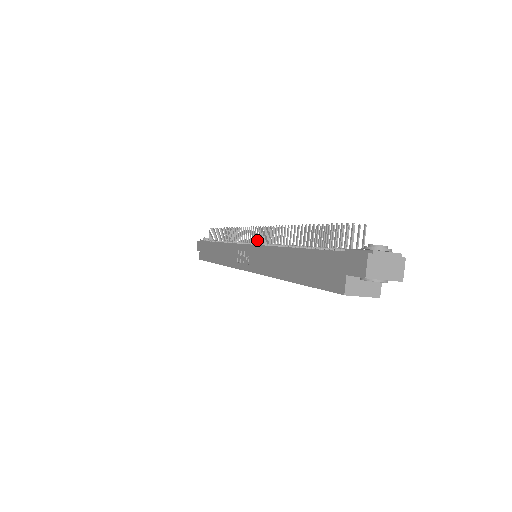
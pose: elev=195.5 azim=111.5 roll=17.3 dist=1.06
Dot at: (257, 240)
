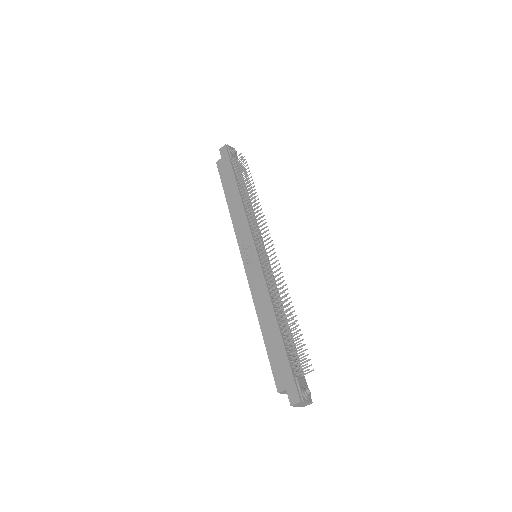
Dot at: (264, 255)
